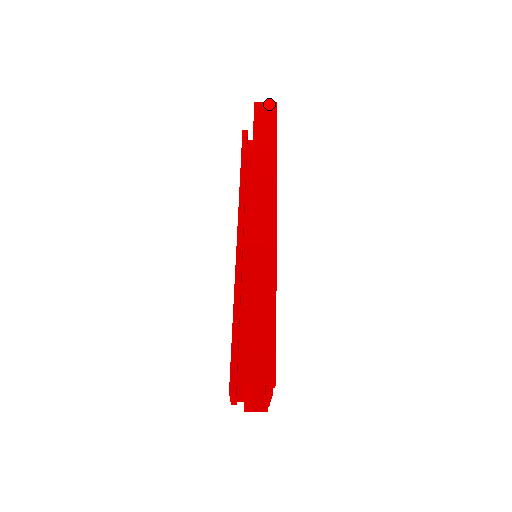
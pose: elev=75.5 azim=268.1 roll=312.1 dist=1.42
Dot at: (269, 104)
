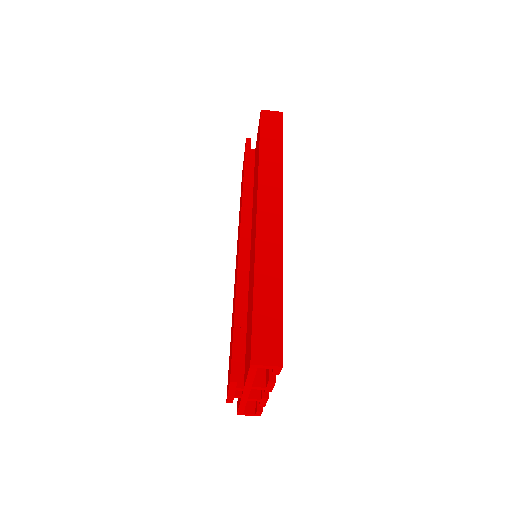
Dot at: (275, 113)
